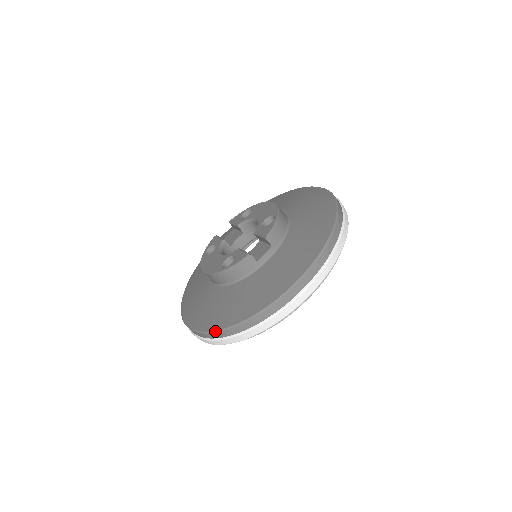
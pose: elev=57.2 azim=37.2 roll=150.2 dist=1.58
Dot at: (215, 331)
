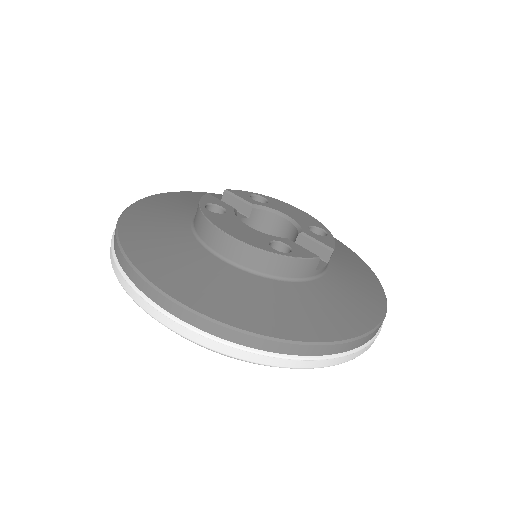
Dot at: (259, 335)
